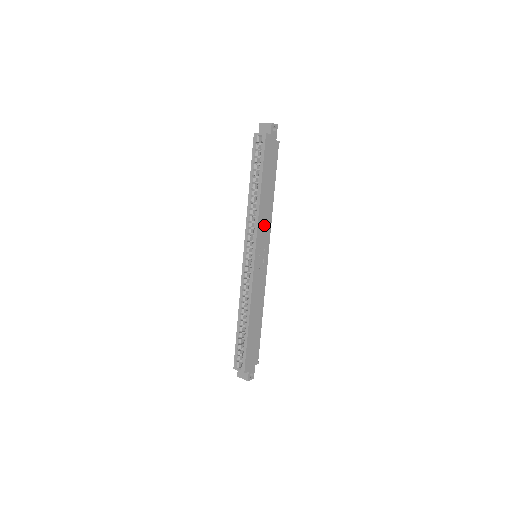
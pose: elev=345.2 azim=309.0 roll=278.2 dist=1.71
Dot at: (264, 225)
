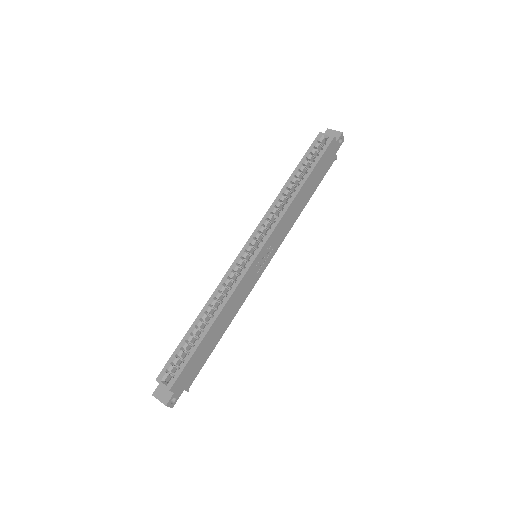
Dot at: (284, 226)
